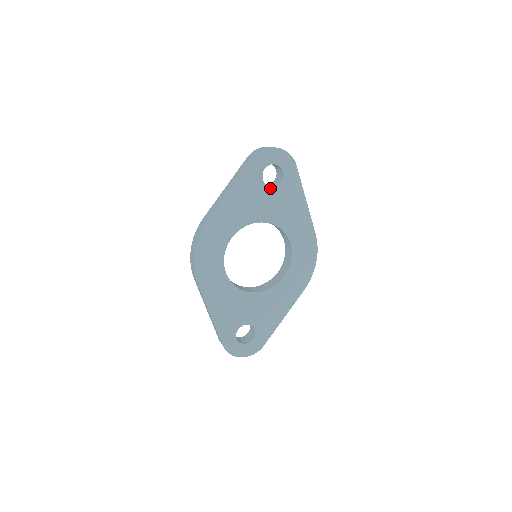
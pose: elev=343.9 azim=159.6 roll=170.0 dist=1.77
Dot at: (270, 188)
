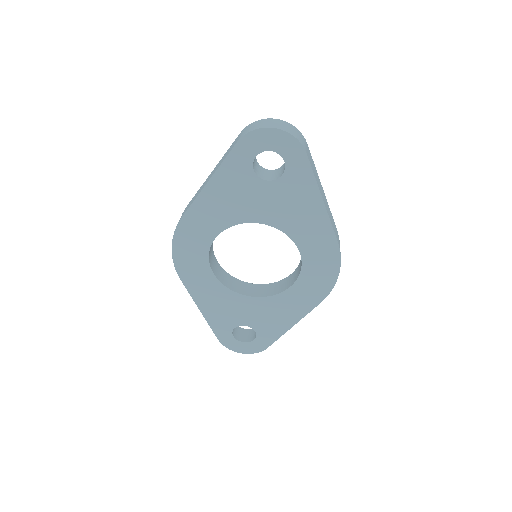
Dot at: (266, 182)
